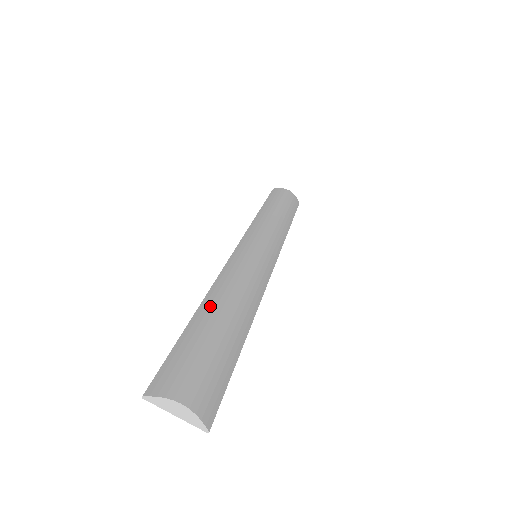
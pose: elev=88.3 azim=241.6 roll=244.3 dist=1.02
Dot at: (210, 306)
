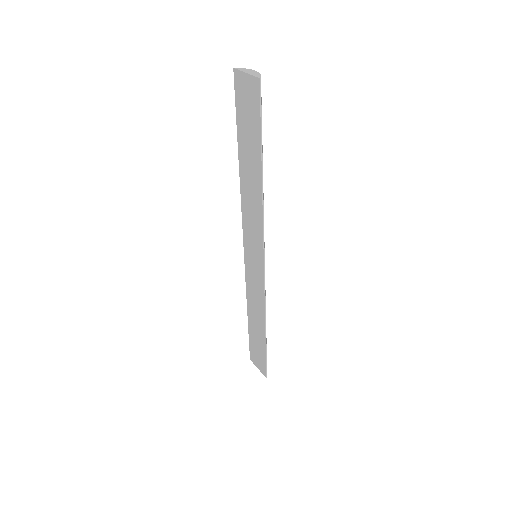
Dot at: occluded
